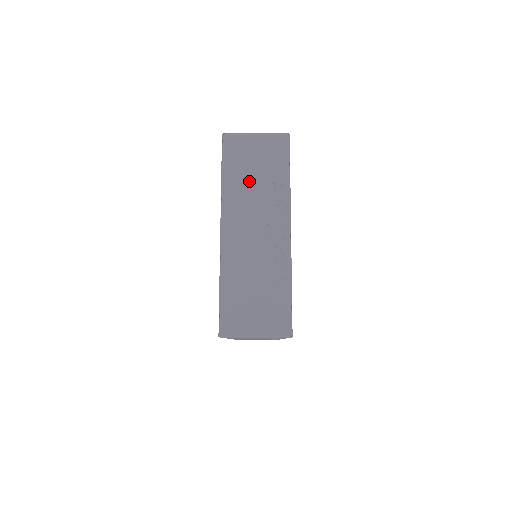
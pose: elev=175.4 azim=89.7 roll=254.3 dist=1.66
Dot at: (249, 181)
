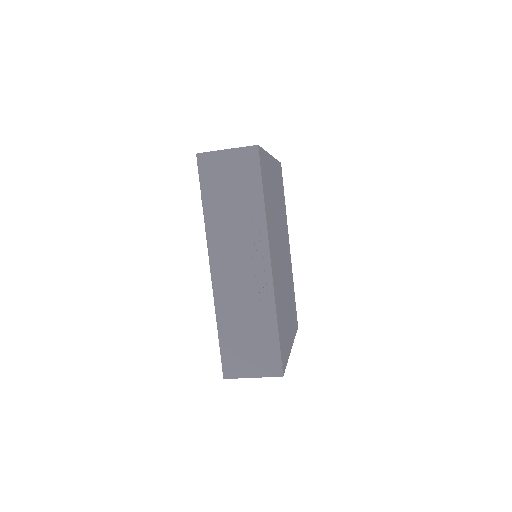
Dot at: occluded
